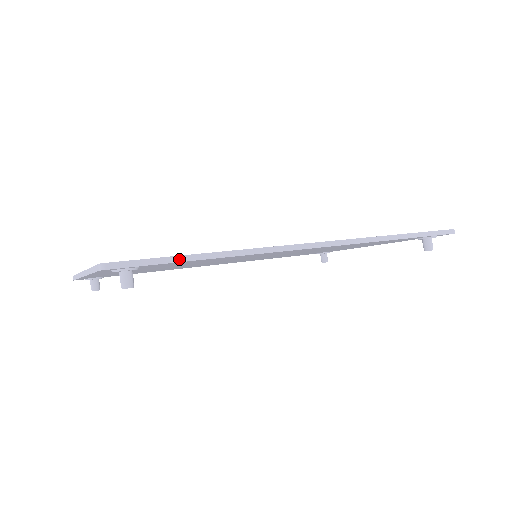
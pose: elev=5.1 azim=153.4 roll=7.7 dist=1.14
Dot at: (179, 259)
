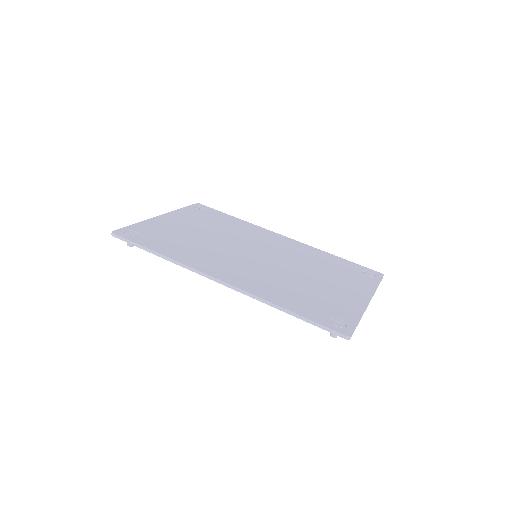
Dot at: (142, 247)
